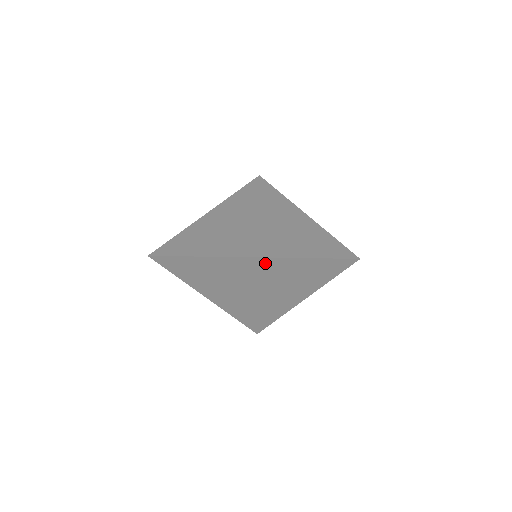
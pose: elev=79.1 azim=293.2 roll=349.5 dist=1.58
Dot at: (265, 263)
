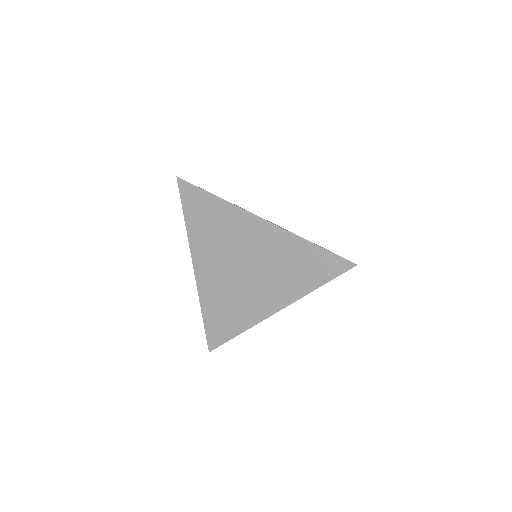
Dot at: (270, 233)
